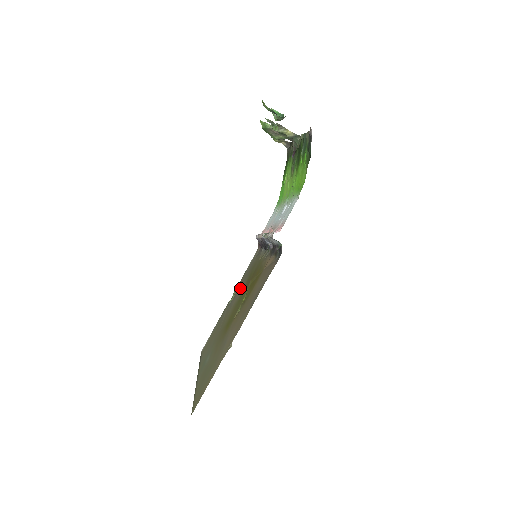
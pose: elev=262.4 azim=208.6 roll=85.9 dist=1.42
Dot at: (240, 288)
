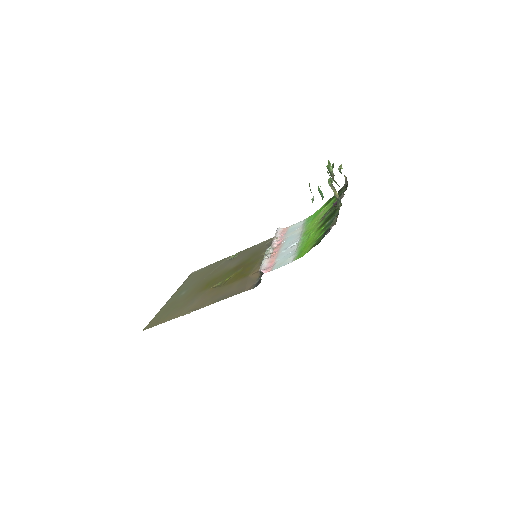
Dot at: (239, 259)
